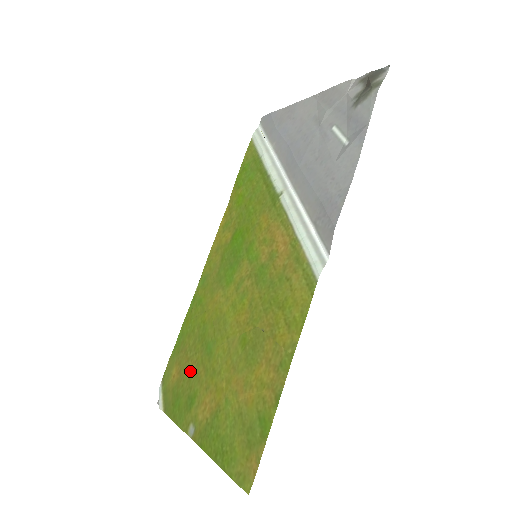
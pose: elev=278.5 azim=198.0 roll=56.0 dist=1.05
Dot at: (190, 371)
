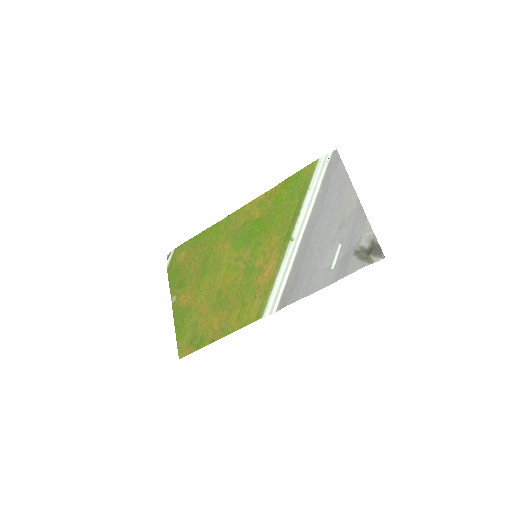
Dot at: (190, 268)
